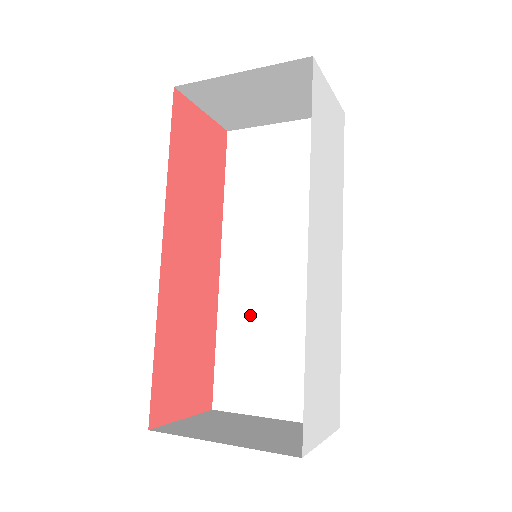
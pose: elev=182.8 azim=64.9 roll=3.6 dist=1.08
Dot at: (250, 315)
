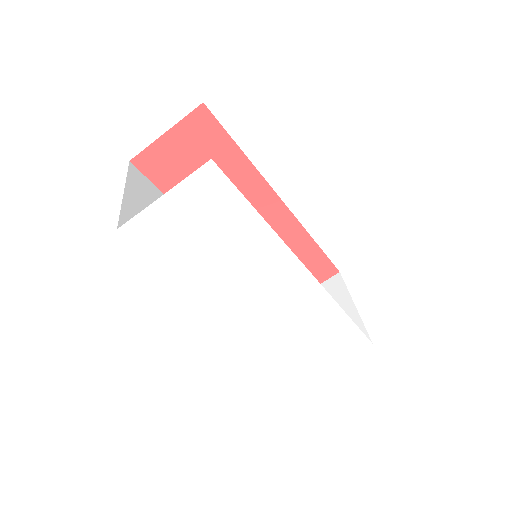
Dot at: occluded
